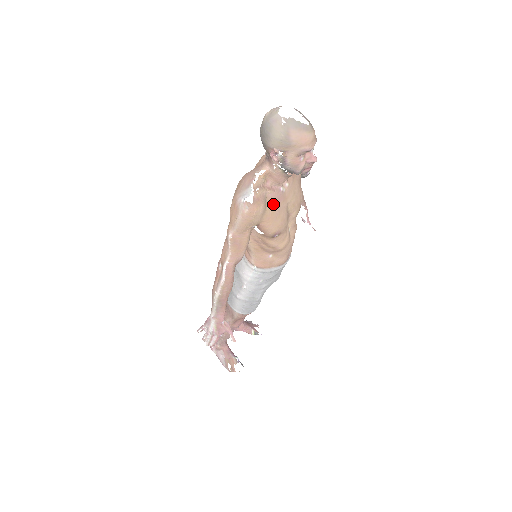
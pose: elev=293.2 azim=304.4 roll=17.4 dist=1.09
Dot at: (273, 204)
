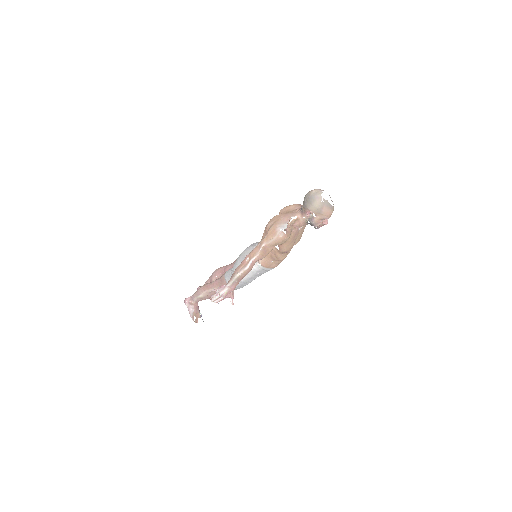
Dot at: (293, 236)
